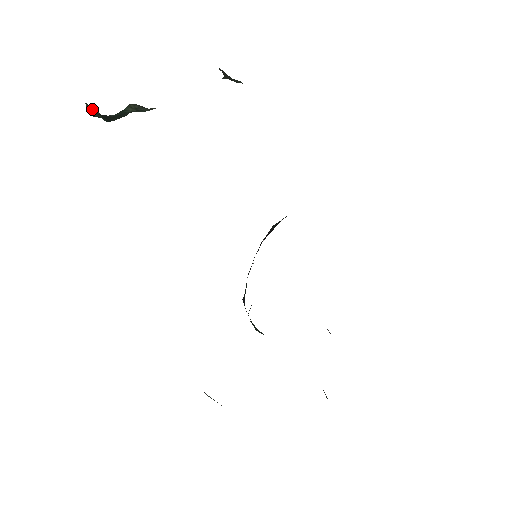
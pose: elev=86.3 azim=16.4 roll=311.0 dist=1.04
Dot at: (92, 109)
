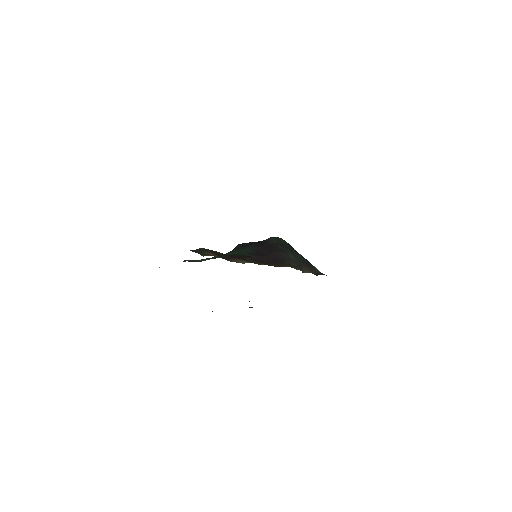
Dot at: occluded
